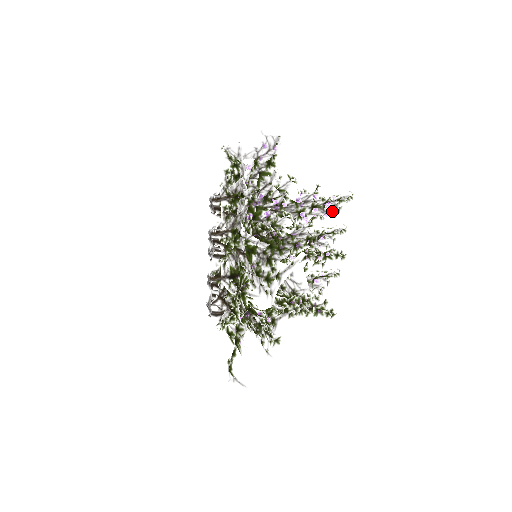
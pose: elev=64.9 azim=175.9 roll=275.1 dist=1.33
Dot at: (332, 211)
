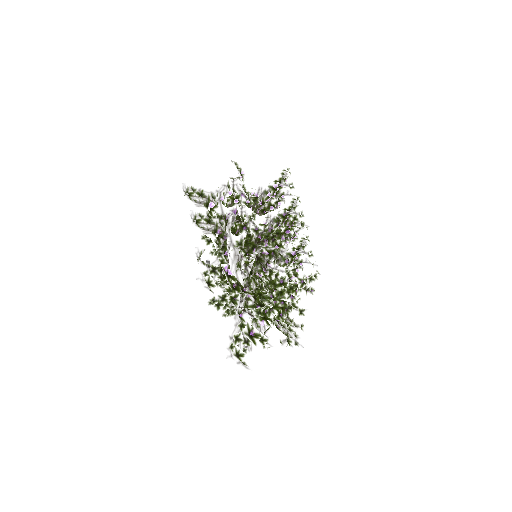
Dot at: (278, 189)
